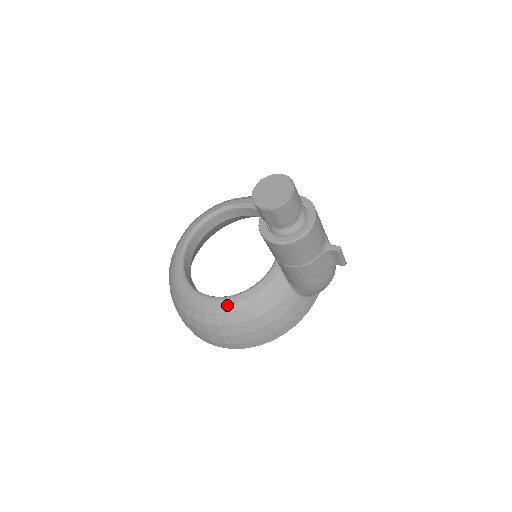
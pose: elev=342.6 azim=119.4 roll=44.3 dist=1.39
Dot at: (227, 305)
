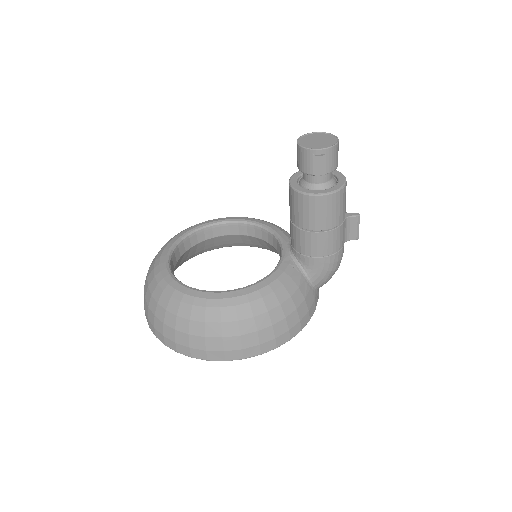
Dot at: (248, 294)
